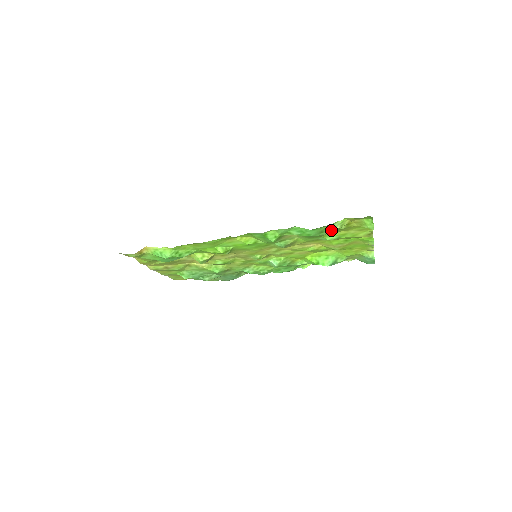
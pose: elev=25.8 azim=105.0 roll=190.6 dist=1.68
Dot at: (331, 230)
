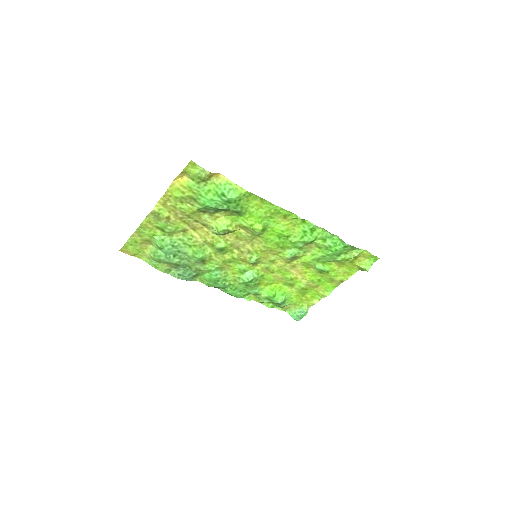
Dot at: (343, 257)
